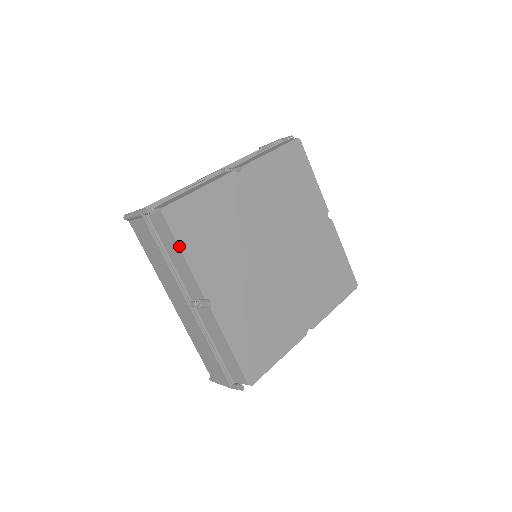
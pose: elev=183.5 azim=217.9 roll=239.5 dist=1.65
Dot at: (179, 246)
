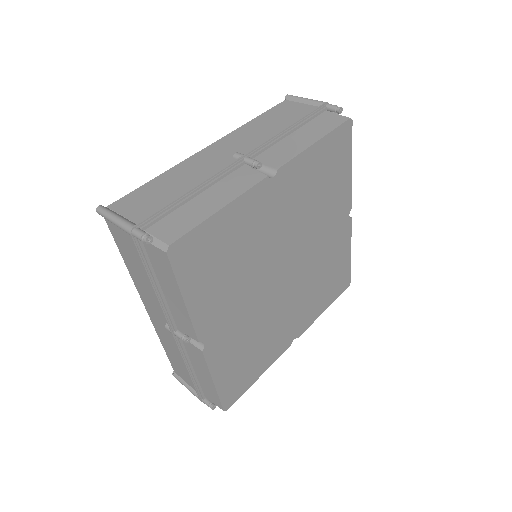
Dot at: (181, 290)
